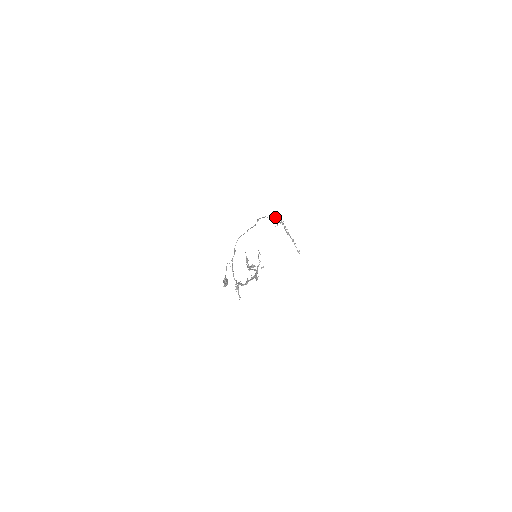
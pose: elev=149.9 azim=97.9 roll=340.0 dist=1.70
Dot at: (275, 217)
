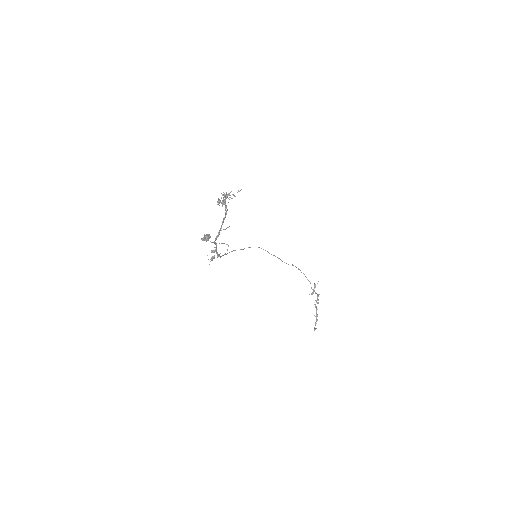
Dot at: (315, 286)
